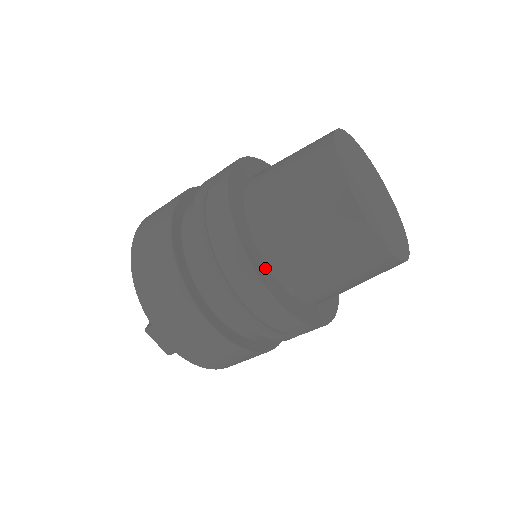
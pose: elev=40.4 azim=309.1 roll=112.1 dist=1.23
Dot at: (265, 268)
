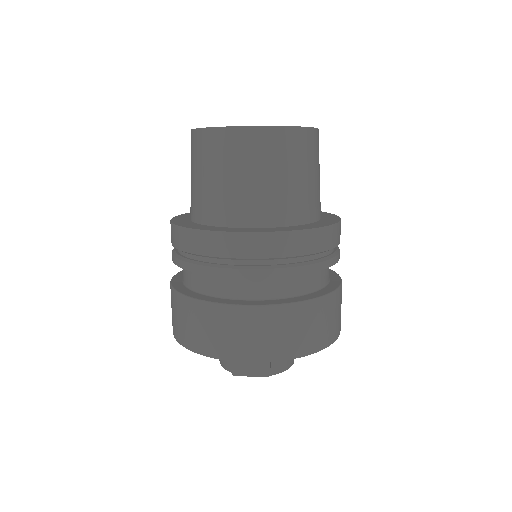
Dot at: (235, 229)
